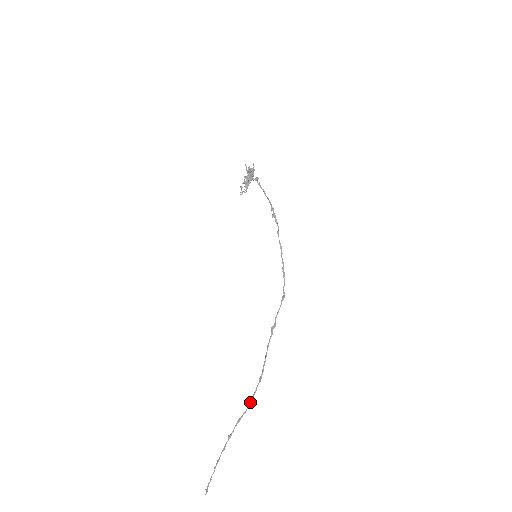
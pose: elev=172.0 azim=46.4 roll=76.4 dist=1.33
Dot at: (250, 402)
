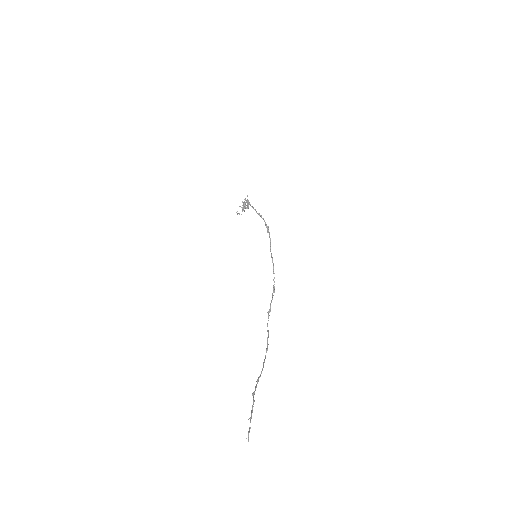
Dot at: (263, 366)
